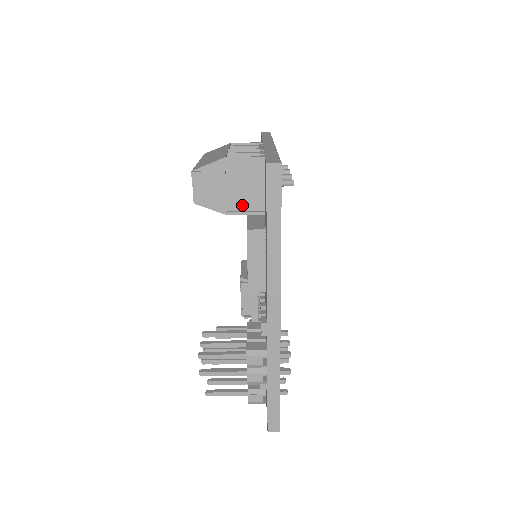
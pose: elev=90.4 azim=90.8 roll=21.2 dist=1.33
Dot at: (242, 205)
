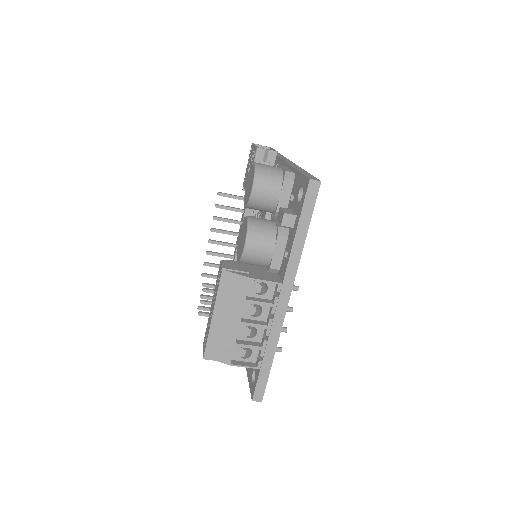
Dot at: occluded
